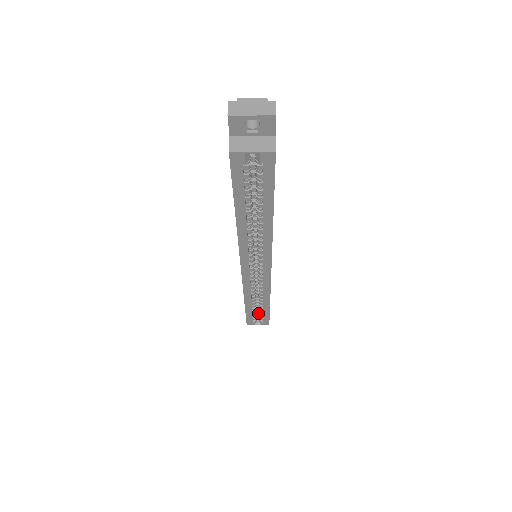
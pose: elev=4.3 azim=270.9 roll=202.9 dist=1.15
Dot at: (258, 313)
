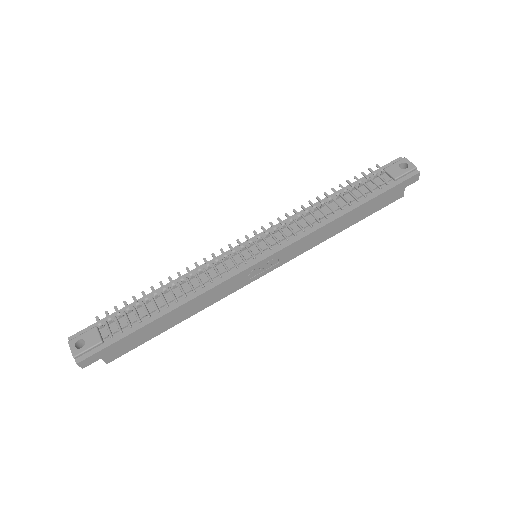
Dot at: occluded
